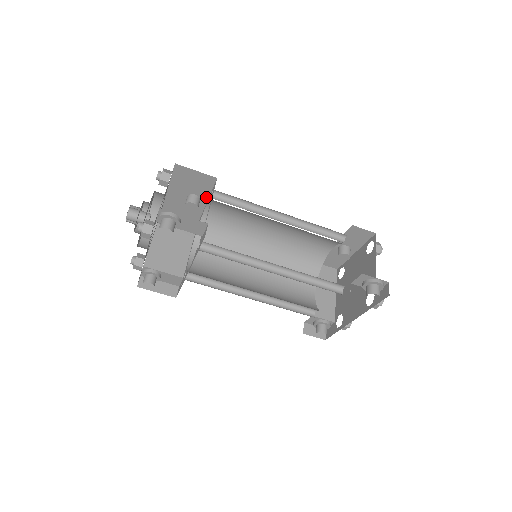
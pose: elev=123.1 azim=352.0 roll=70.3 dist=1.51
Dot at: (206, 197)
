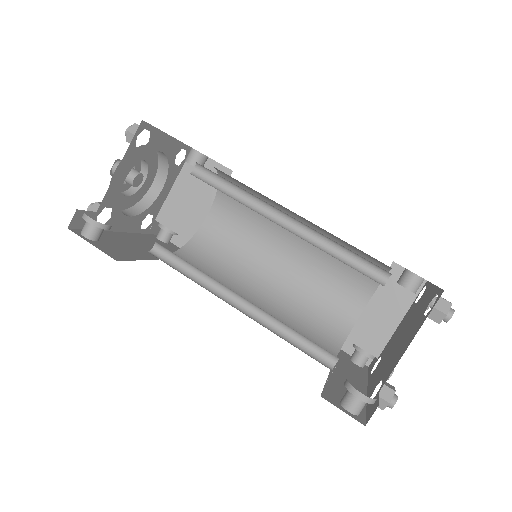
Dot at: occluded
